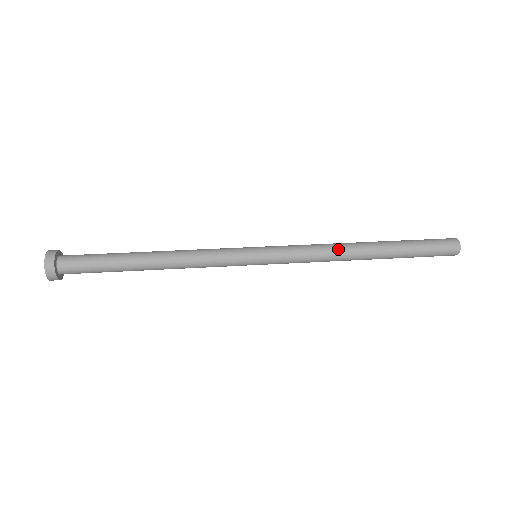
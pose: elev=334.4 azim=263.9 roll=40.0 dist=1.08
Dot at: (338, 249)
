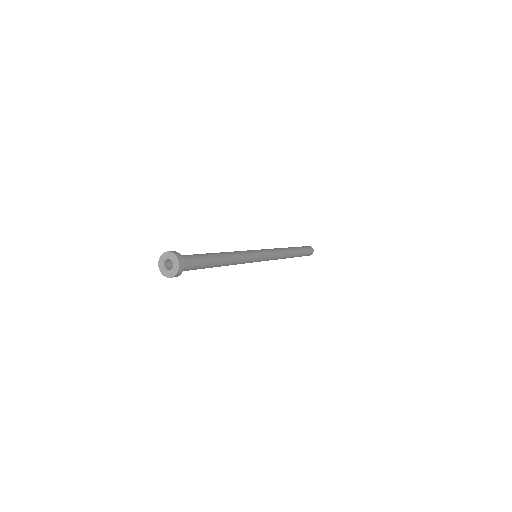
Dot at: (285, 252)
